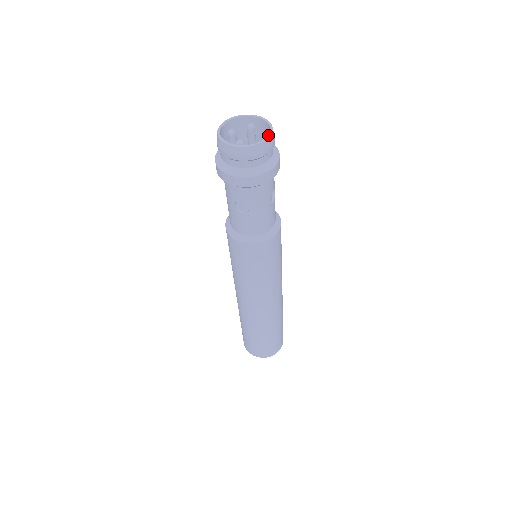
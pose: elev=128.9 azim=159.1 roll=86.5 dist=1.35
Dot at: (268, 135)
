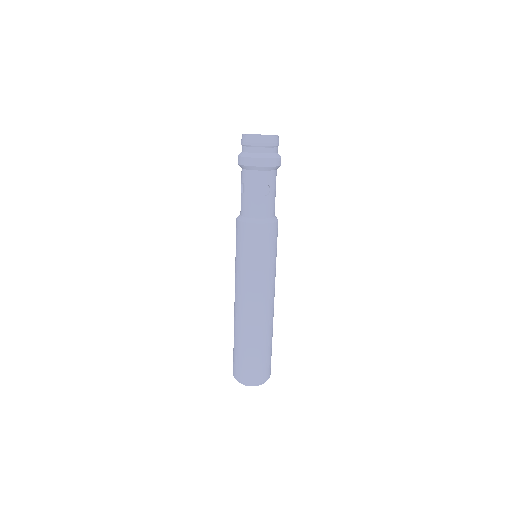
Dot at: occluded
